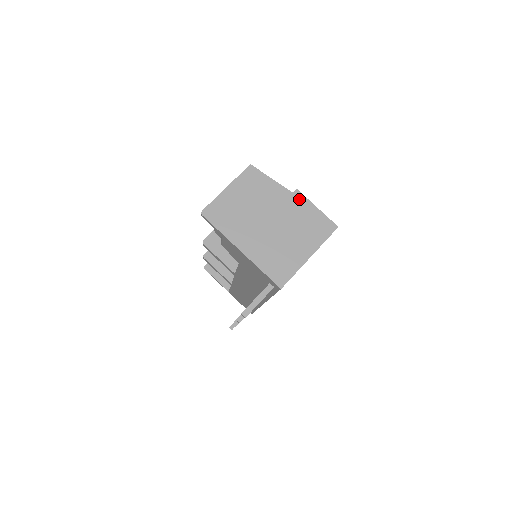
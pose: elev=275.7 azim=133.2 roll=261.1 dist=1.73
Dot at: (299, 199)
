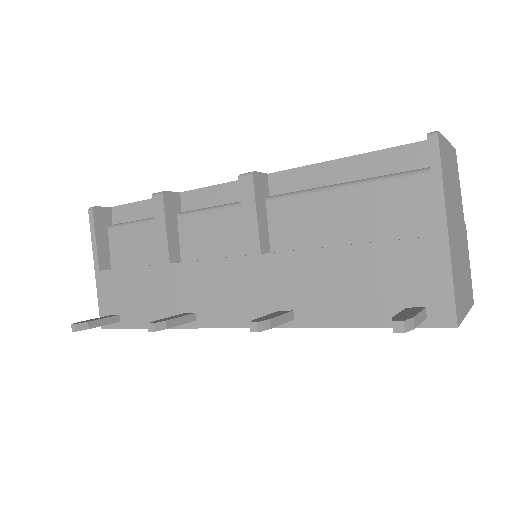
Dot at: (466, 237)
